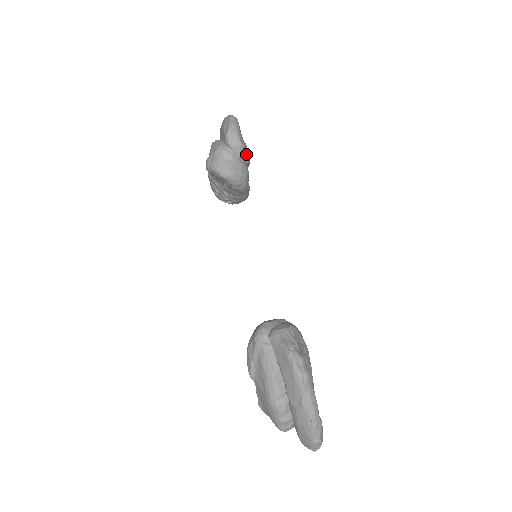
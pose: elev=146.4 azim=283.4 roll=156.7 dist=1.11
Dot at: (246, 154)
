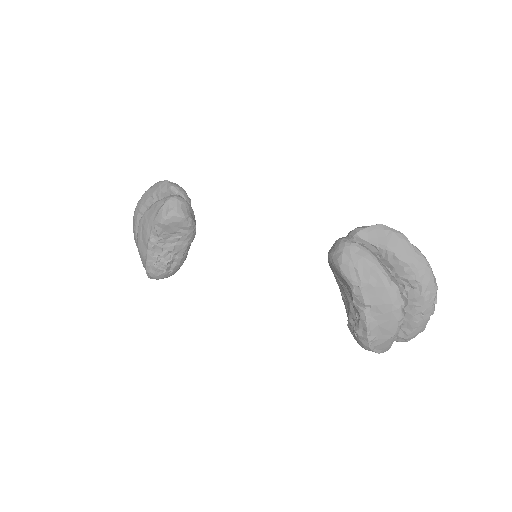
Dot at: (190, 200)
